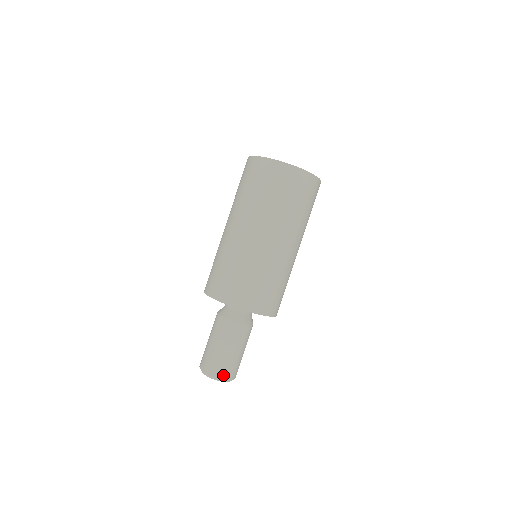
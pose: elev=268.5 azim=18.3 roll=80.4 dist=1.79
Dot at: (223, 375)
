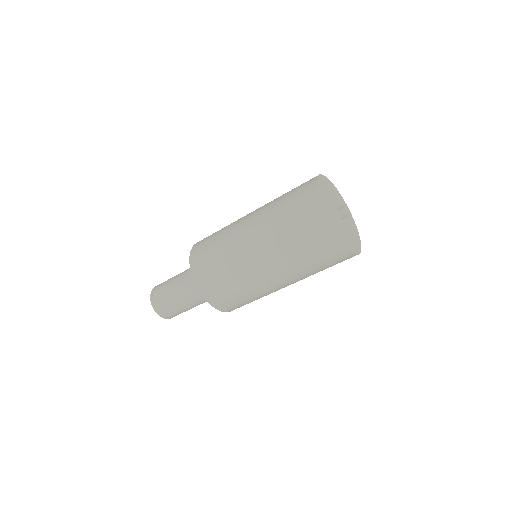
Dot at: occluded
